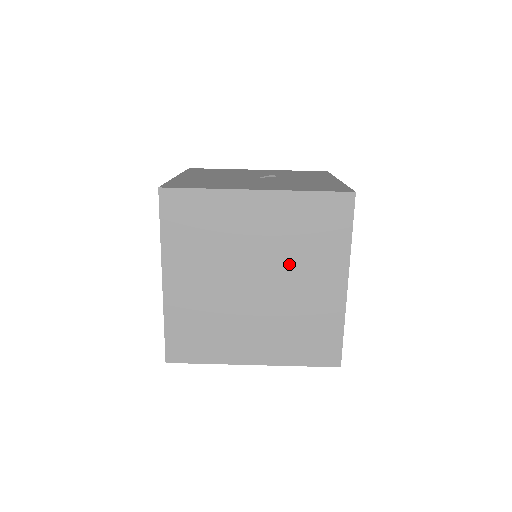
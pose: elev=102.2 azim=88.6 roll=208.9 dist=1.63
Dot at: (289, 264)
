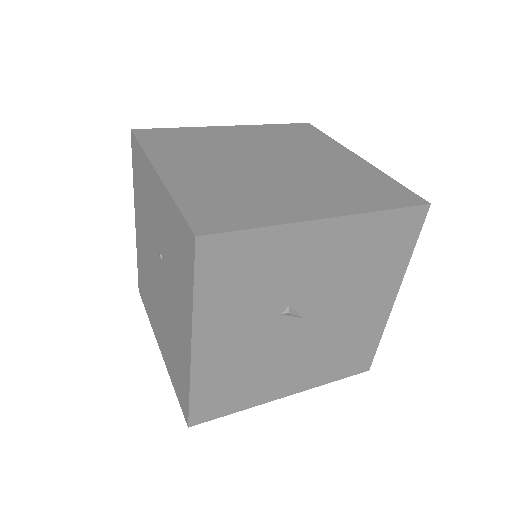
Dot at: (292, 152)
